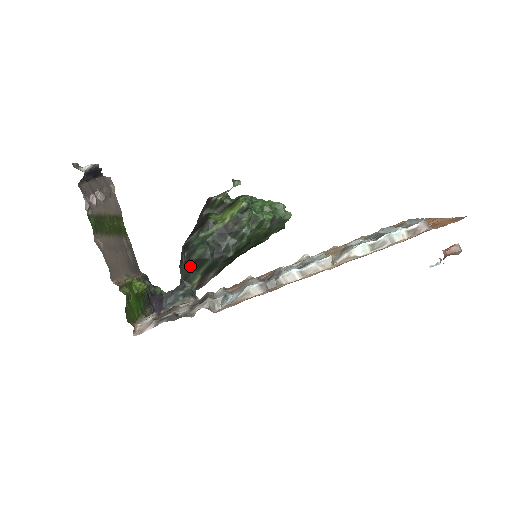
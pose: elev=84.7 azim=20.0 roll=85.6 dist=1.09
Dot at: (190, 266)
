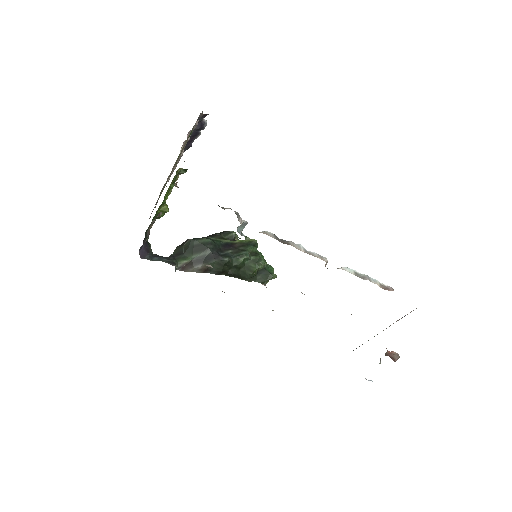
Dot at: (189, 248)
